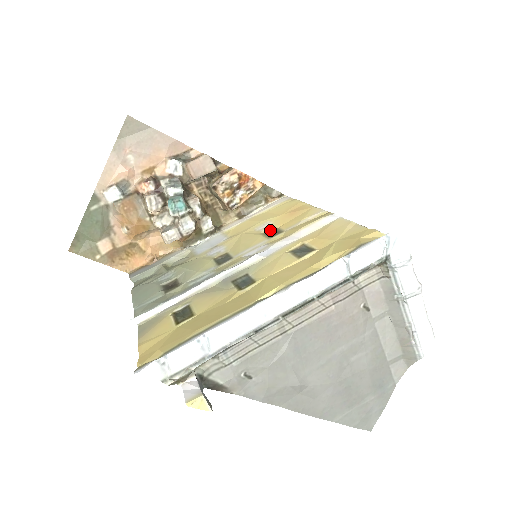
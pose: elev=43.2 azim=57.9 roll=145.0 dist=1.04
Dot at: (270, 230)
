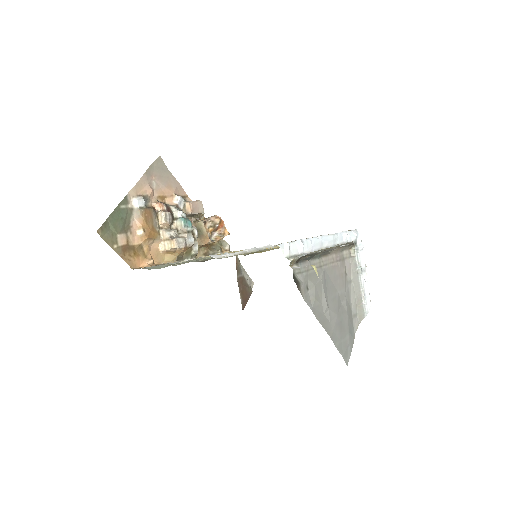
Dot at: occluded
